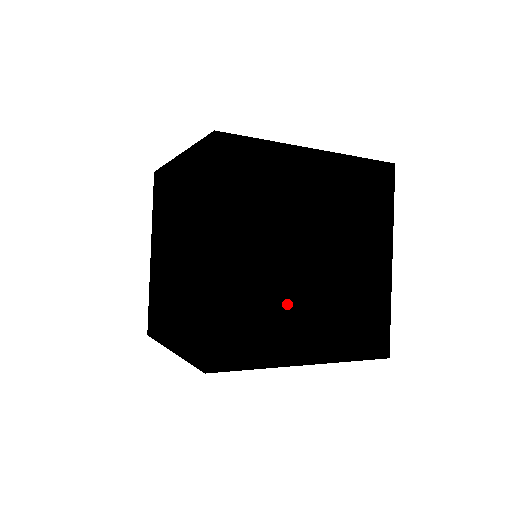
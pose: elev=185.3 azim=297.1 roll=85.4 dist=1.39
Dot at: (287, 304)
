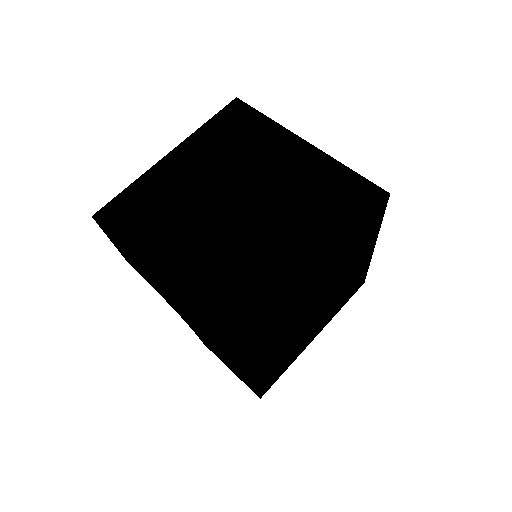
Dot at: (288, 332)
